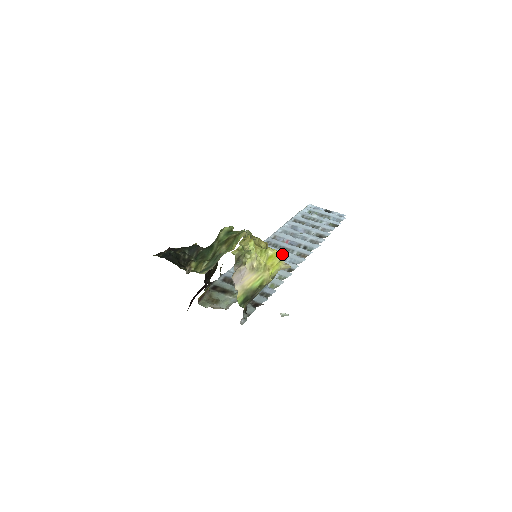
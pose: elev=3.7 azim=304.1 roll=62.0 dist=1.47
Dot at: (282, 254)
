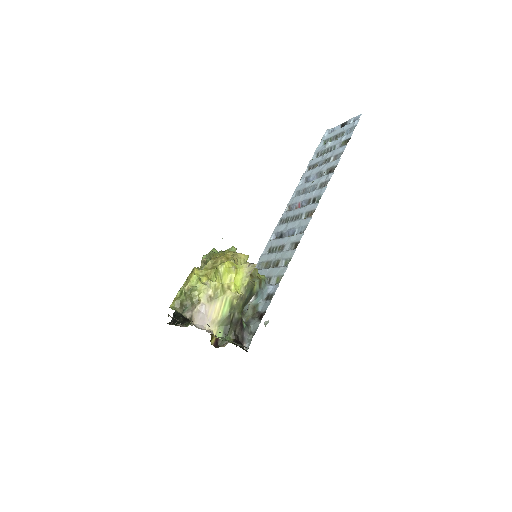
Dot at: (291, 228)
